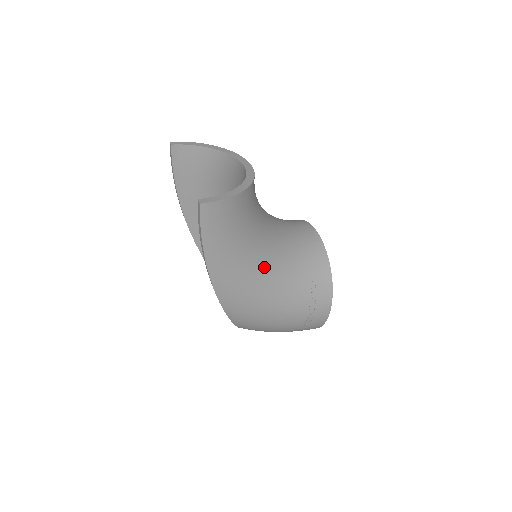
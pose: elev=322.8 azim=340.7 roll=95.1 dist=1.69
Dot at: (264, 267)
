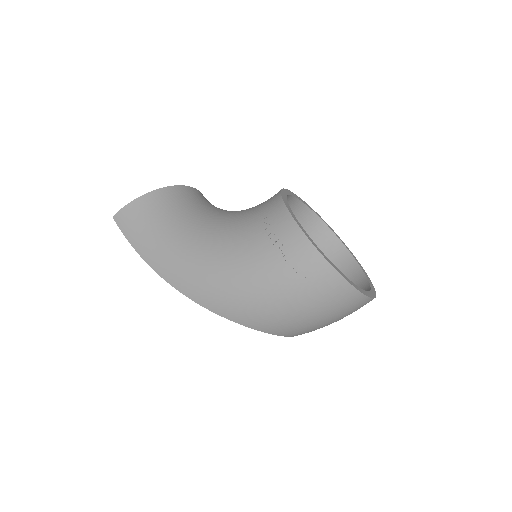
Dot at: (201, 237)
